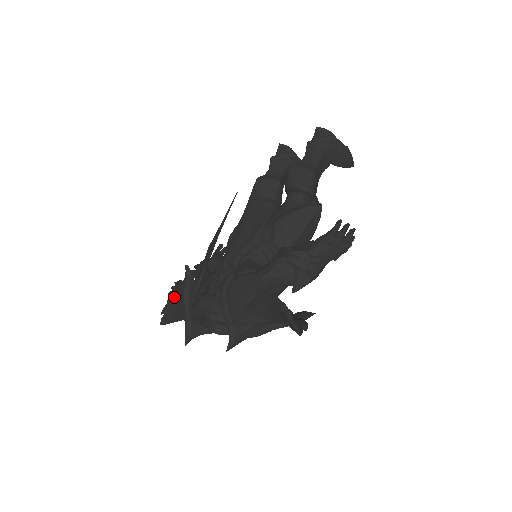
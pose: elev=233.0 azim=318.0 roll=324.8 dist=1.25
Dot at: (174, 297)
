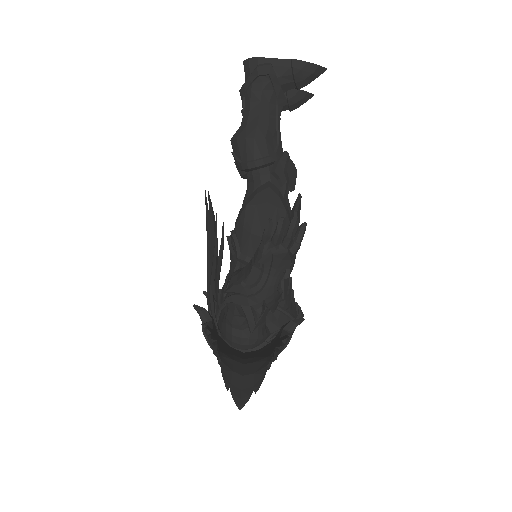
Dot at: occluded
